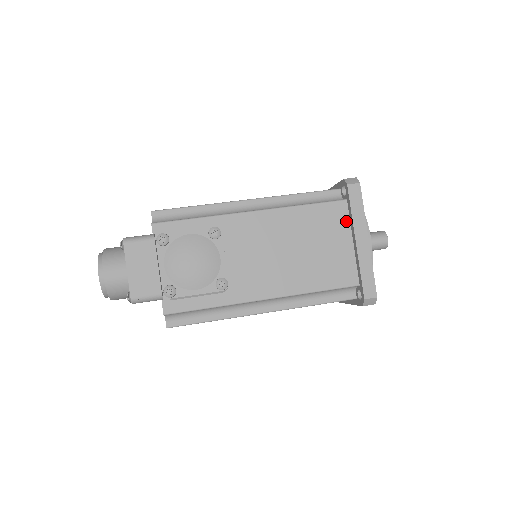
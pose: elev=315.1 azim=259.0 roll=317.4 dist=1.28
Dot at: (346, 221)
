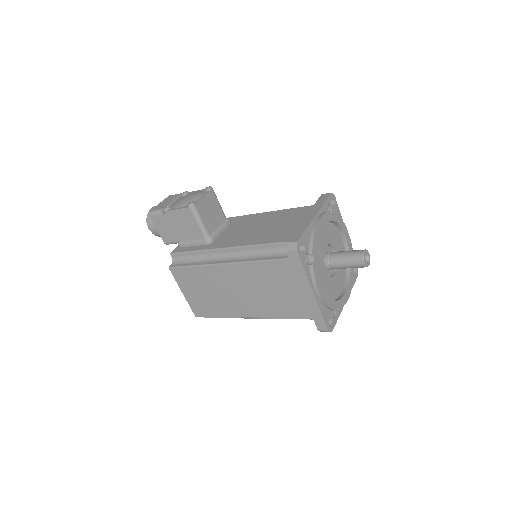
Dot at: occluded
